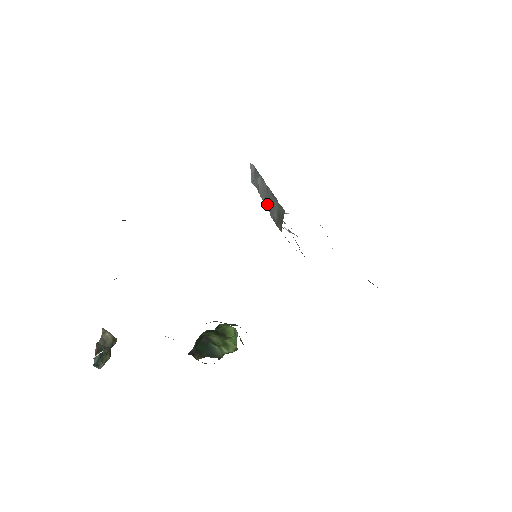
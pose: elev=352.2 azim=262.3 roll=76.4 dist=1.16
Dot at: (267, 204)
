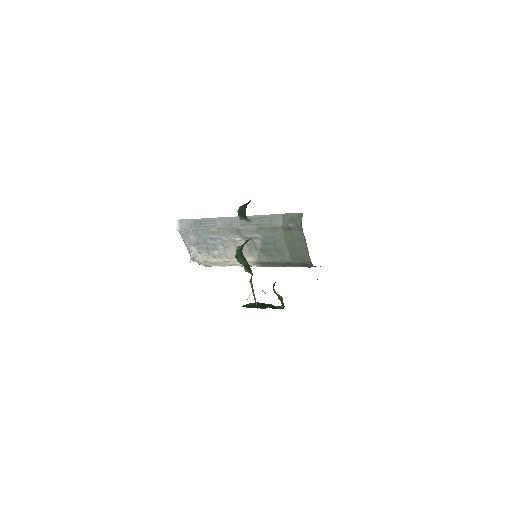
Dot at: (251, 226)
